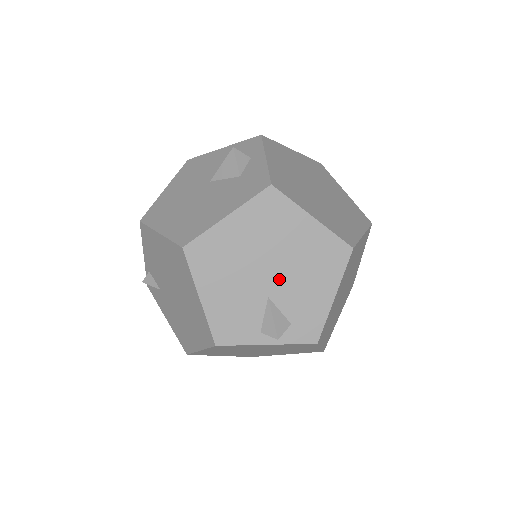
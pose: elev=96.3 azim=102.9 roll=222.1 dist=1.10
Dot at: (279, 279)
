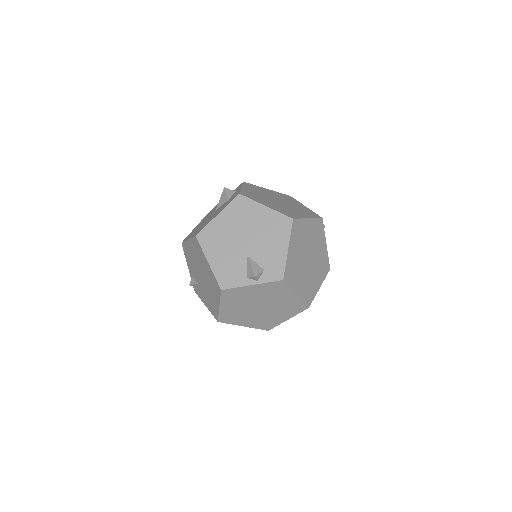
Dot at: (252, 244)
